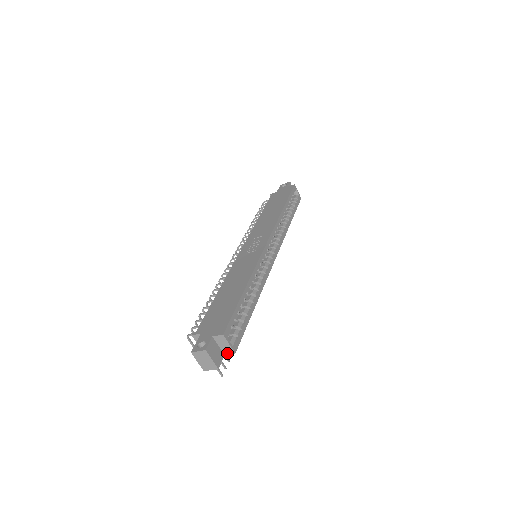
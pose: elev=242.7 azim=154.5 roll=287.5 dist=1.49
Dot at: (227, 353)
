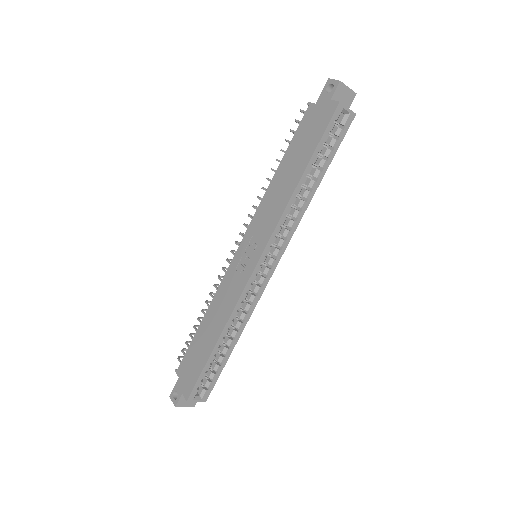
Dot at: occluded
